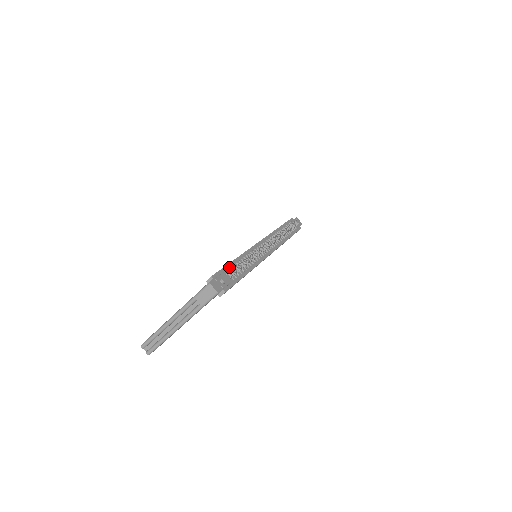
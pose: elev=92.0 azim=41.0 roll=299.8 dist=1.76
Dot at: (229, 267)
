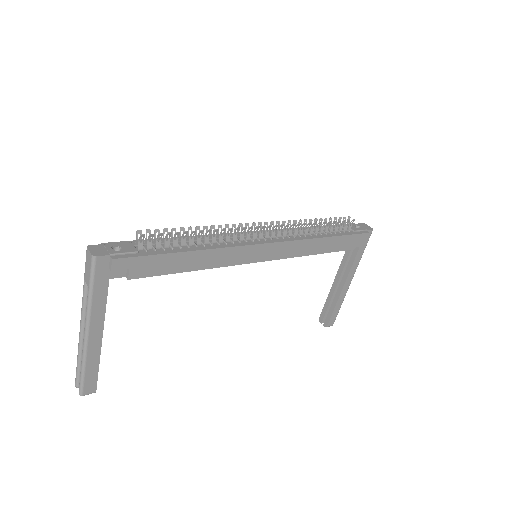
Dot at: (152, 241)
